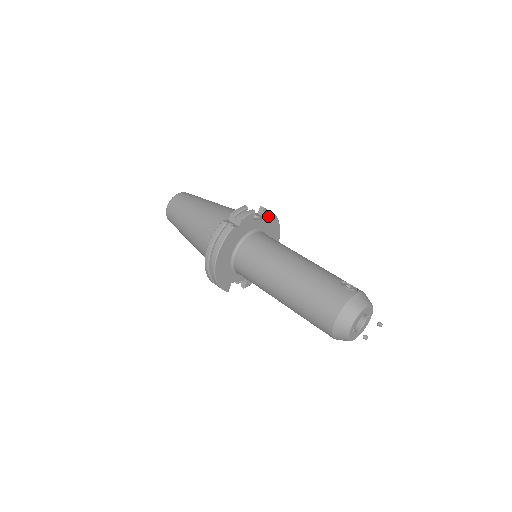
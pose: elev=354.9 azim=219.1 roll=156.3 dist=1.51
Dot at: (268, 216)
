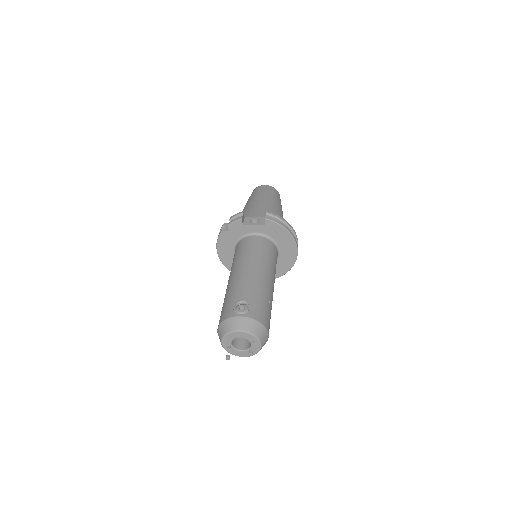
Dot at: (265, 222)
